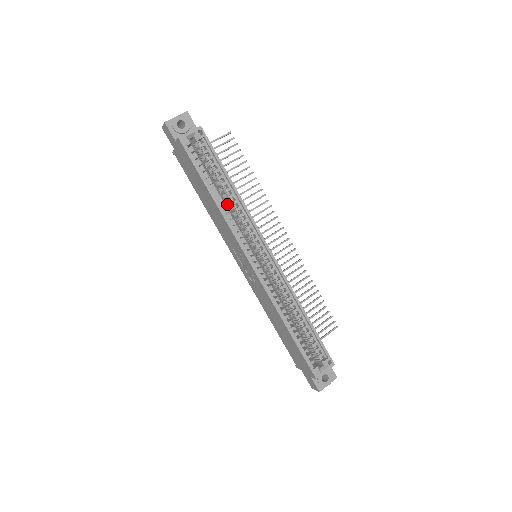
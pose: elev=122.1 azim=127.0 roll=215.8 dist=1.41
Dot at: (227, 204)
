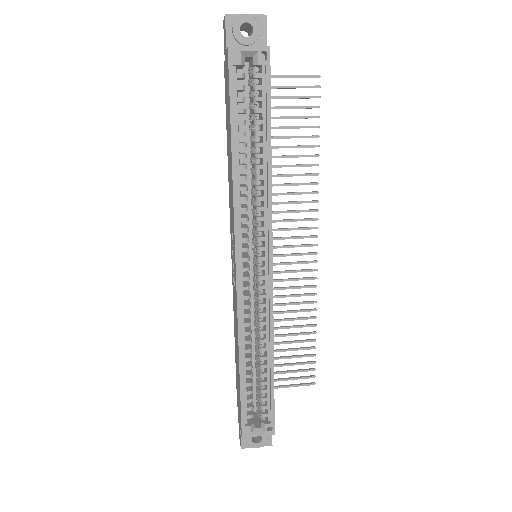
Dot at: occluded
